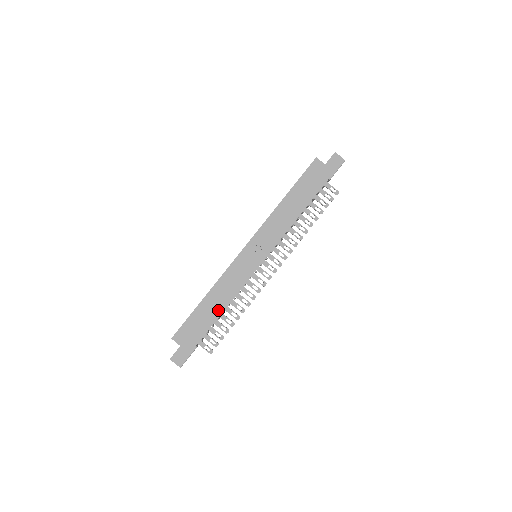
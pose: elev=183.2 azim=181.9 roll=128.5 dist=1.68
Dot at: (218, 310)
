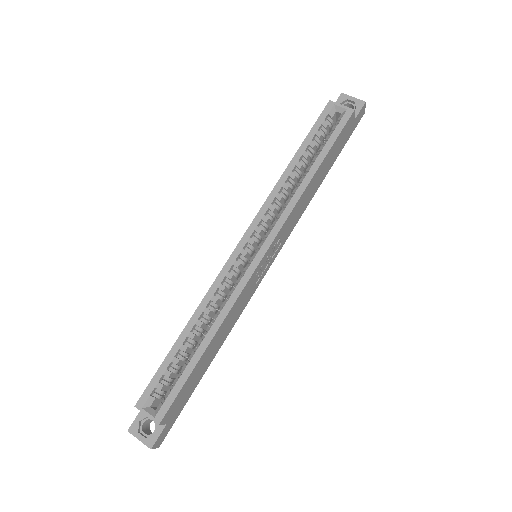
Dot at: (215, 352)
